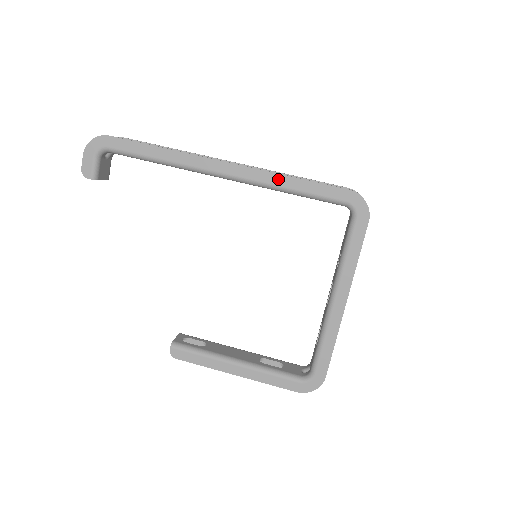
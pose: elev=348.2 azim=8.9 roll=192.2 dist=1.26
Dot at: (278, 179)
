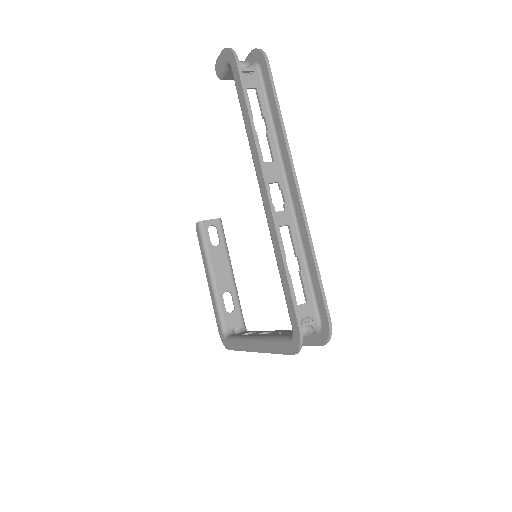
Dot at: (278, 251)
